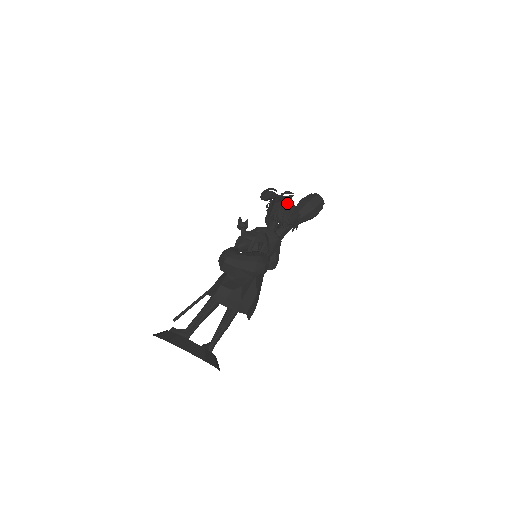
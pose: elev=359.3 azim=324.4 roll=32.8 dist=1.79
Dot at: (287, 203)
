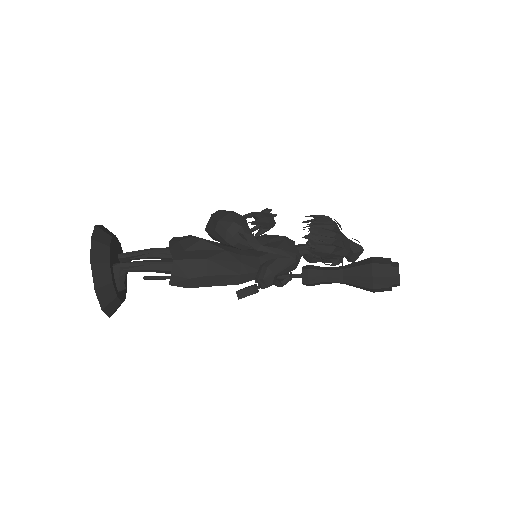
Dot at: (330, 220)
